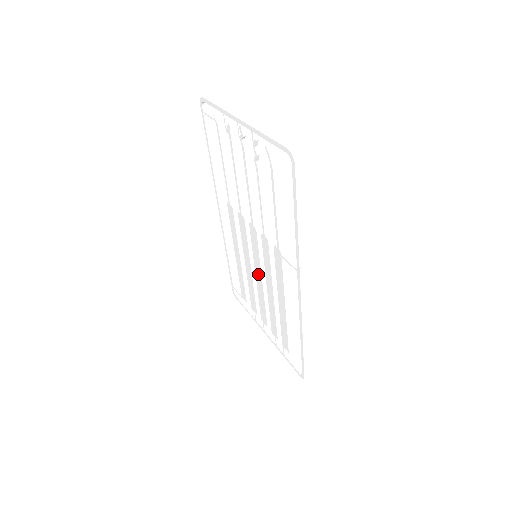
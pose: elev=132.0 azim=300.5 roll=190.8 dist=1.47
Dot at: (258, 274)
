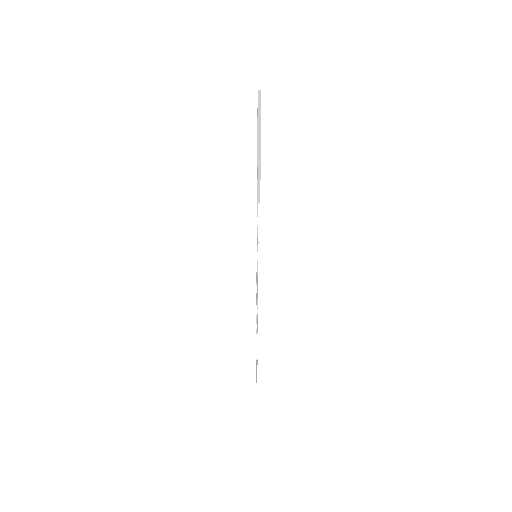
Dot at: occluded
